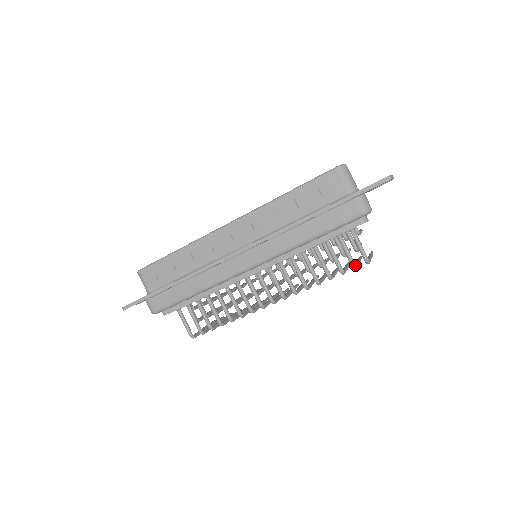
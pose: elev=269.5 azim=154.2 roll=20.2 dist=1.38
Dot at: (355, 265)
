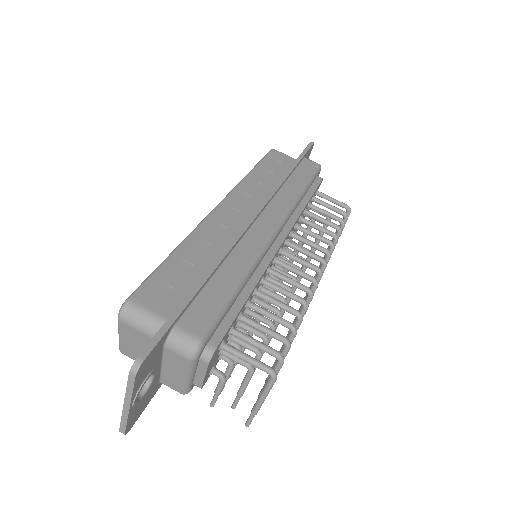
Dot at: (345, 212)
